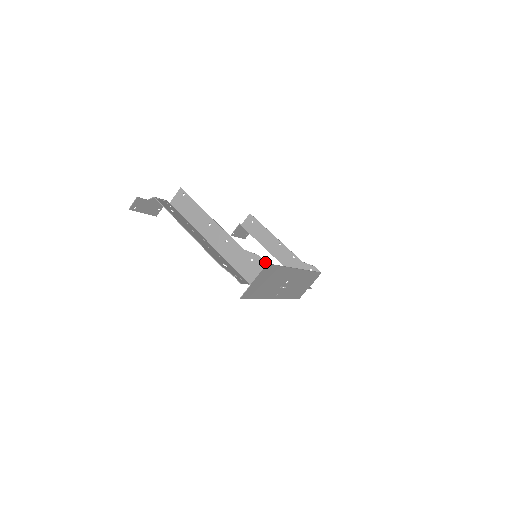
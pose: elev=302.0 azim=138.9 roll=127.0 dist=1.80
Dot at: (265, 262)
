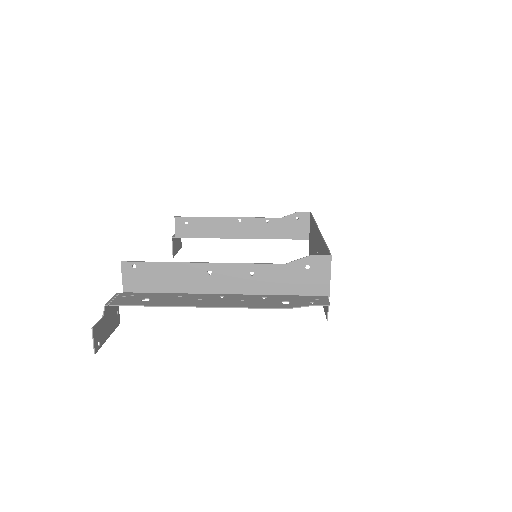
Dot at: (327, 256)
